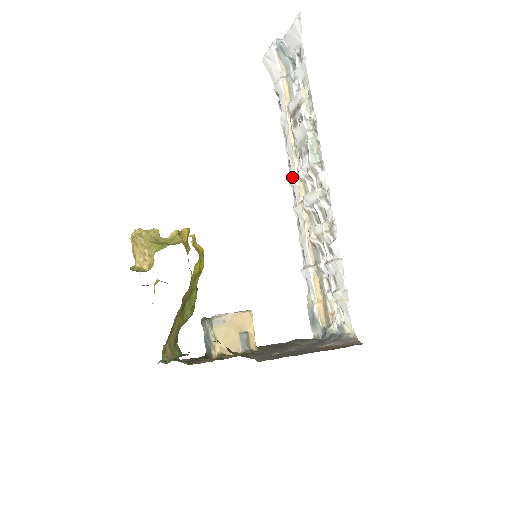
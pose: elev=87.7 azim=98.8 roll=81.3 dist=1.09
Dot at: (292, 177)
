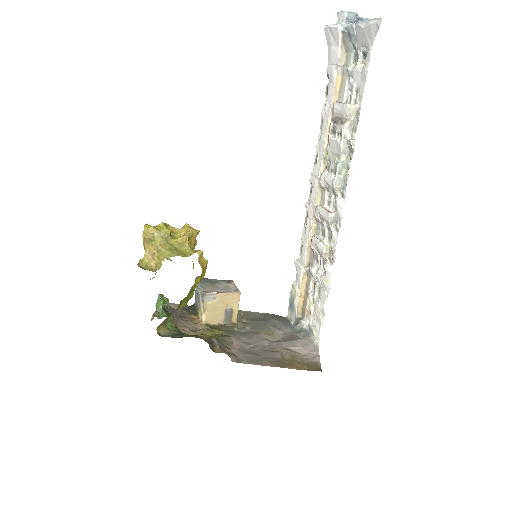
Dot at: (314, 176)
